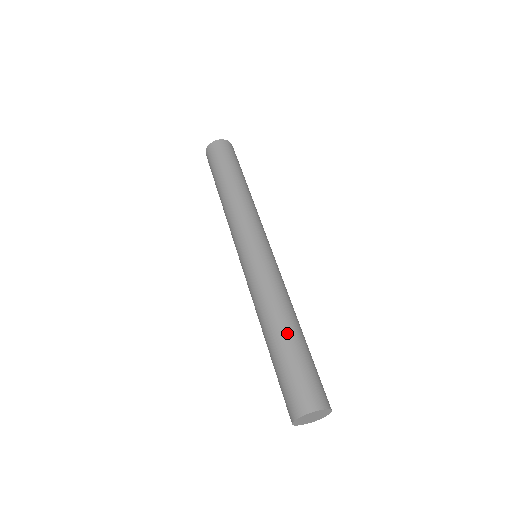
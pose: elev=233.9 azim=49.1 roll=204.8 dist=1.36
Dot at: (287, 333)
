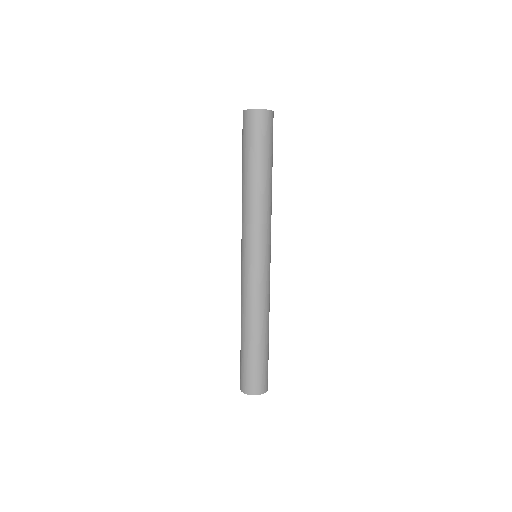
Dot at: (264, 339)
